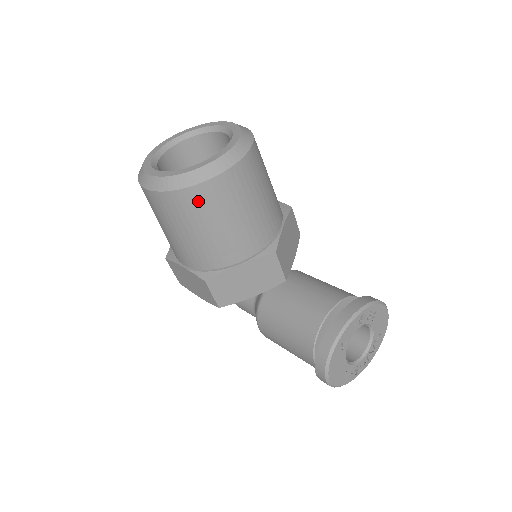
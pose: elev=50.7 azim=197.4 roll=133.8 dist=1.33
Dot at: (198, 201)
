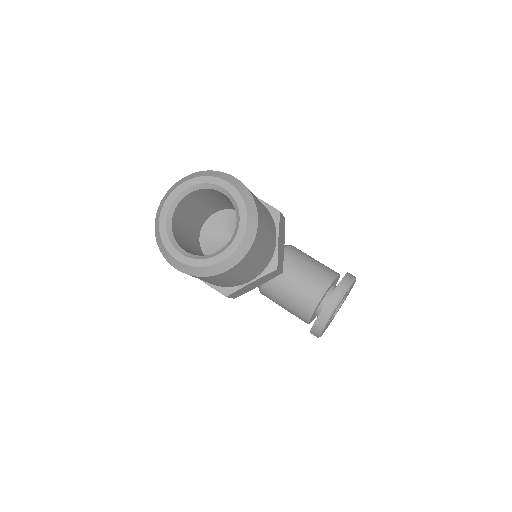
Dot at: (223, 276)
